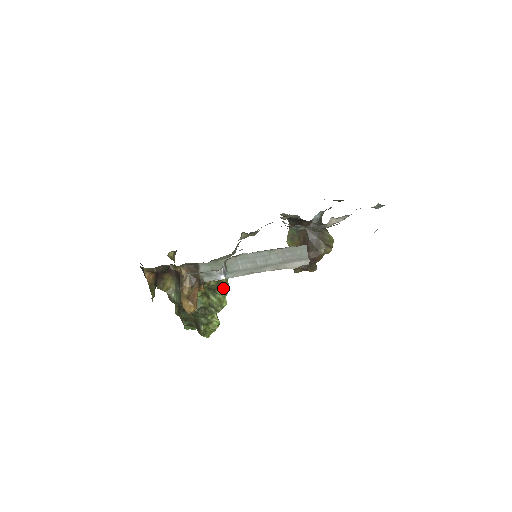
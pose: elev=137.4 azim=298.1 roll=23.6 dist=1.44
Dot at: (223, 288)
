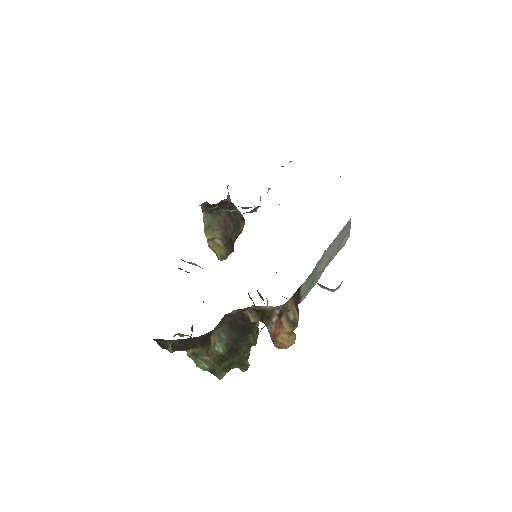
Dot at: occluded
